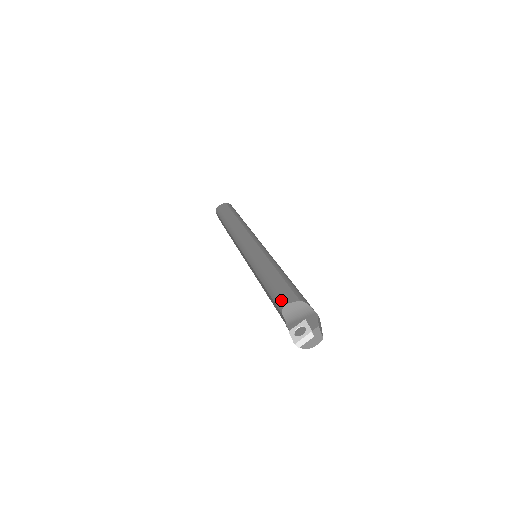
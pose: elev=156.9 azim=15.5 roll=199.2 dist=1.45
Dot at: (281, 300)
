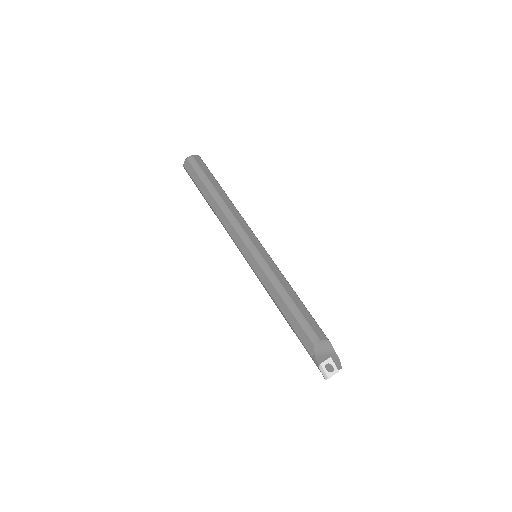
Dot at: (315, 333)
